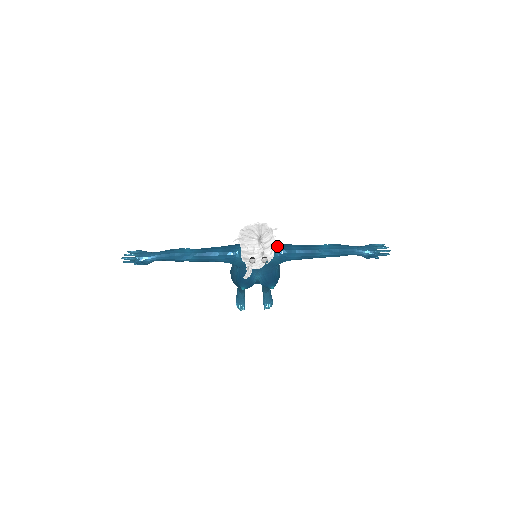
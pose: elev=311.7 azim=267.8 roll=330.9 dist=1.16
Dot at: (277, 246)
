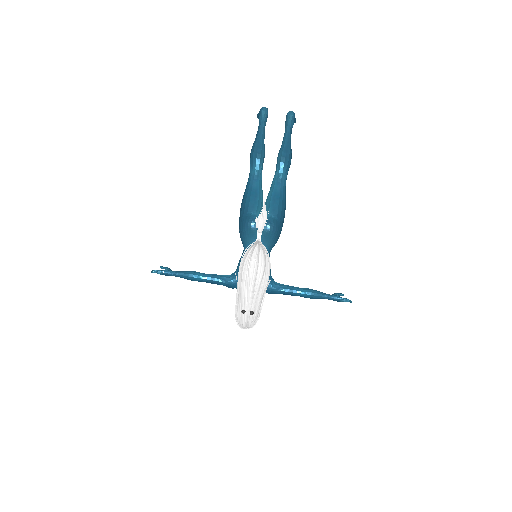
Dot at: (266, 292)
